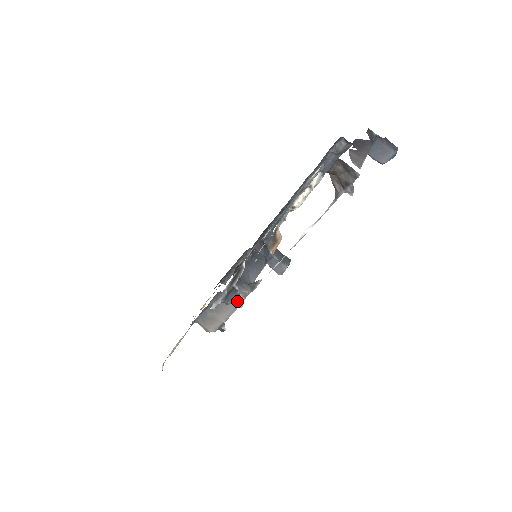
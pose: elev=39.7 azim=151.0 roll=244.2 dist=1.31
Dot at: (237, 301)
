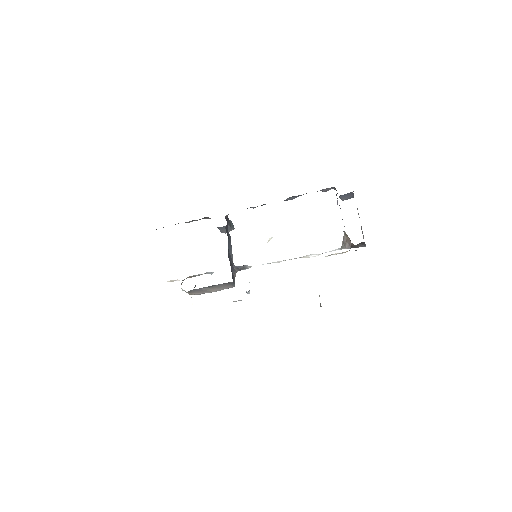
Dot at: (249, 292)
